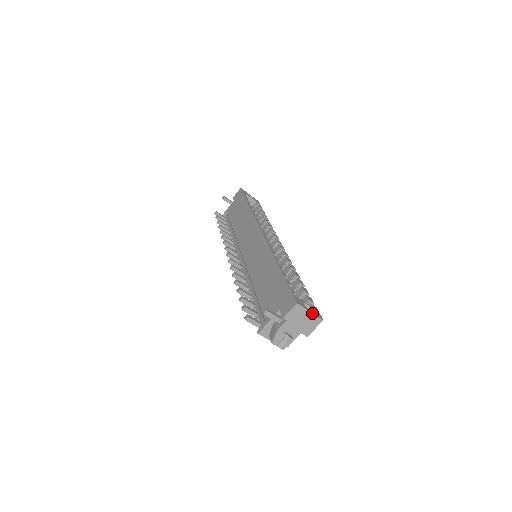
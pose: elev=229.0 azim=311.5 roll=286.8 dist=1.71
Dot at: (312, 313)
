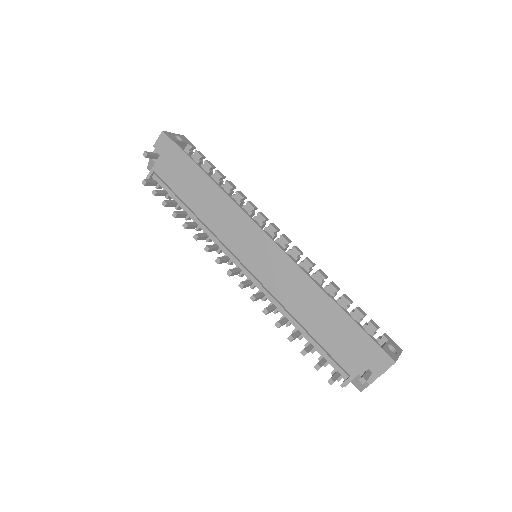
Dot at: occluded
